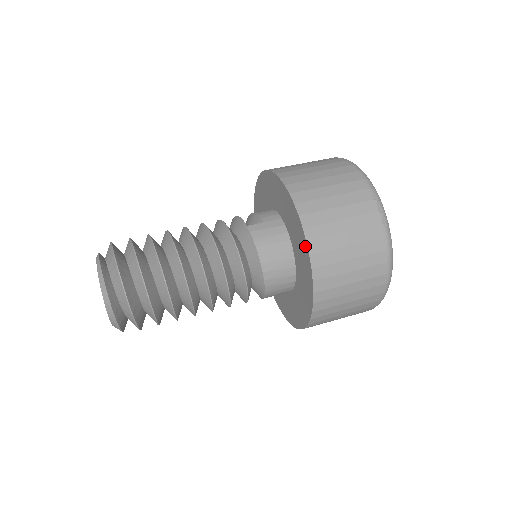
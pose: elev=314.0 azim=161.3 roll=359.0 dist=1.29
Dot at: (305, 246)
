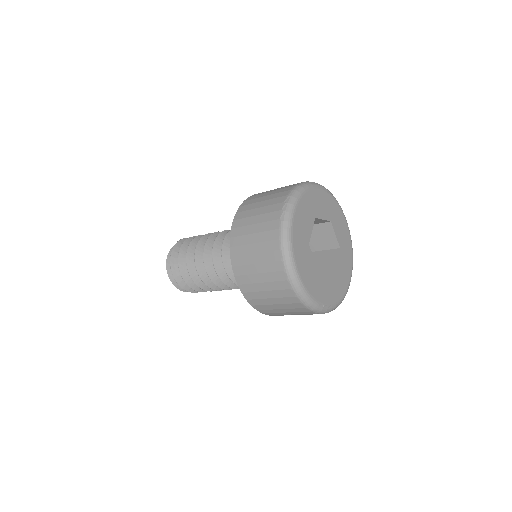
Dot at: occluded
